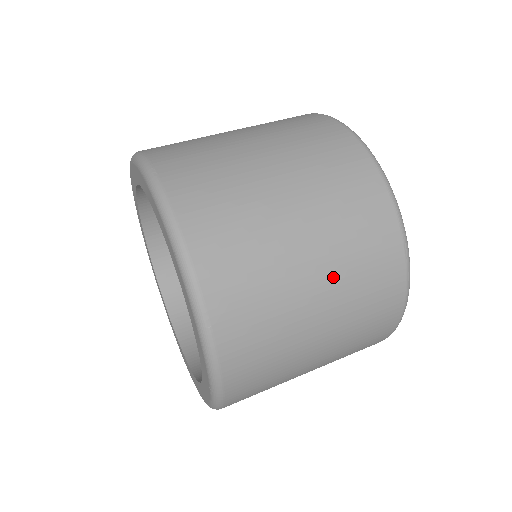
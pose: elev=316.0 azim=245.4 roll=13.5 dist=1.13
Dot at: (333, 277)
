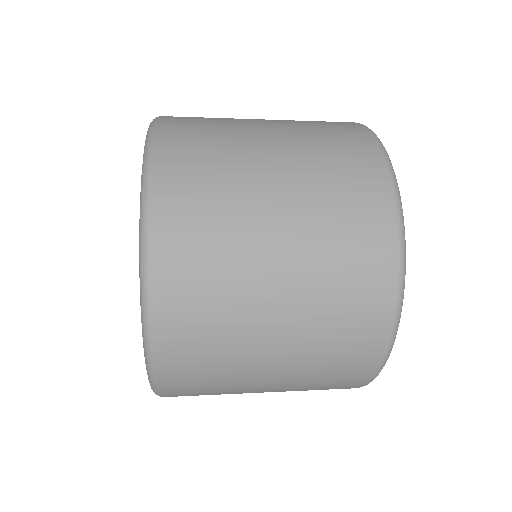
Dot at: (280, 120)
